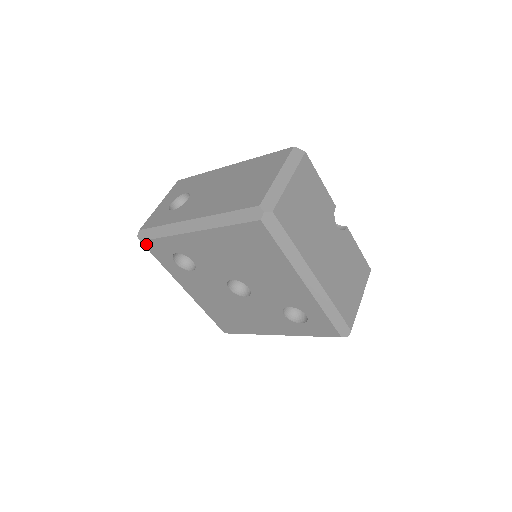
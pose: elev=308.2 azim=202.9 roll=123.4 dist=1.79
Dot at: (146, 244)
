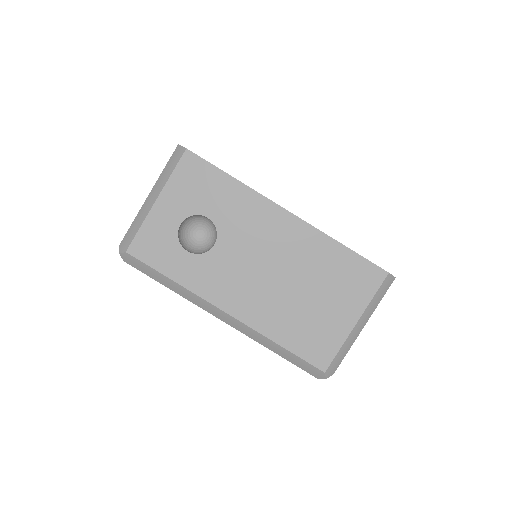
Dot at: occluded
